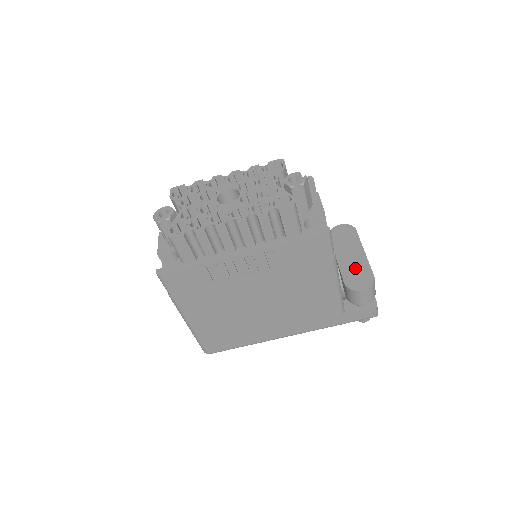
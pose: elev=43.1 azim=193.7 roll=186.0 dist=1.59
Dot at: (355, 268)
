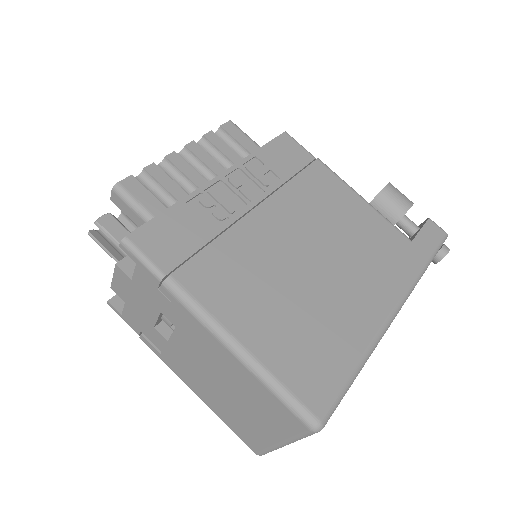
Dot at: occluded
